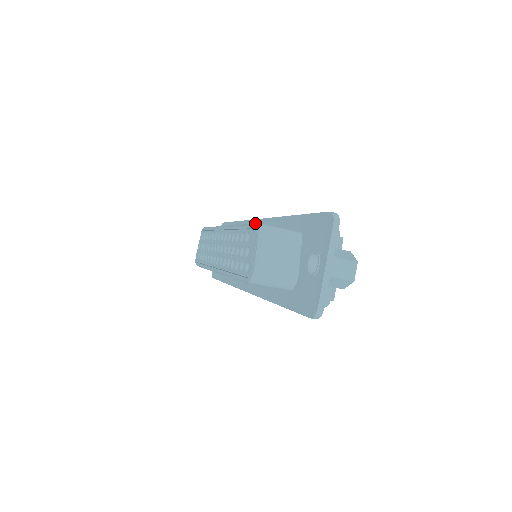
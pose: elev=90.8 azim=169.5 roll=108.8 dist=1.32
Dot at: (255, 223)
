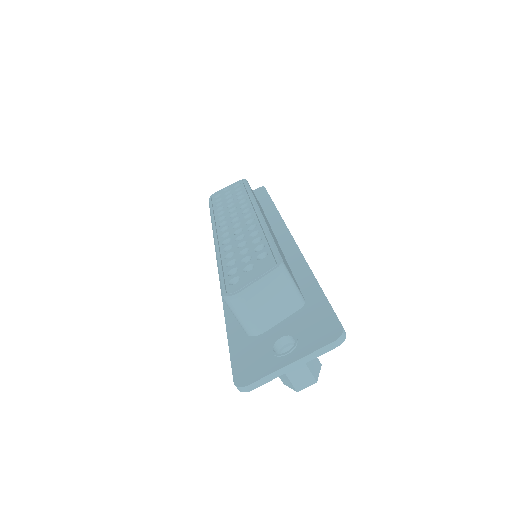
Dot at: occluded
